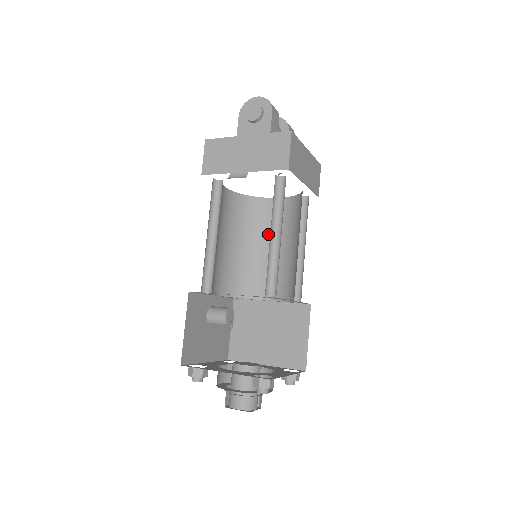
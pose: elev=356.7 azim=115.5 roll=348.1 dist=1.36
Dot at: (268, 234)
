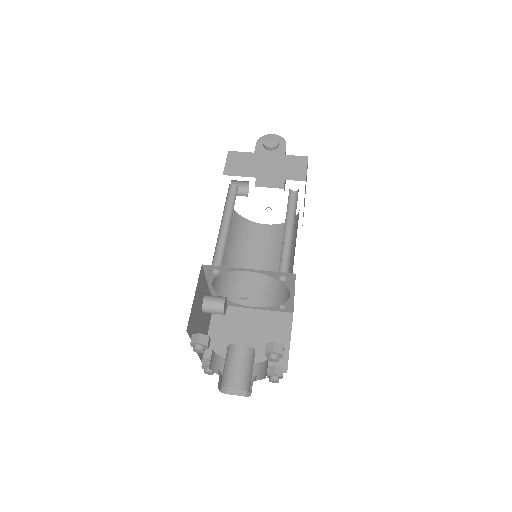
Dot at: (255, 251)
